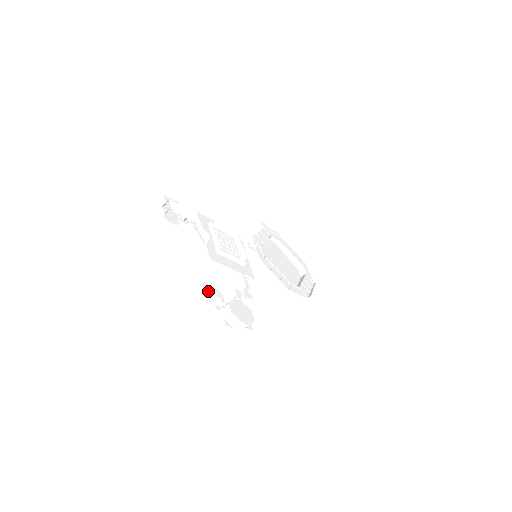
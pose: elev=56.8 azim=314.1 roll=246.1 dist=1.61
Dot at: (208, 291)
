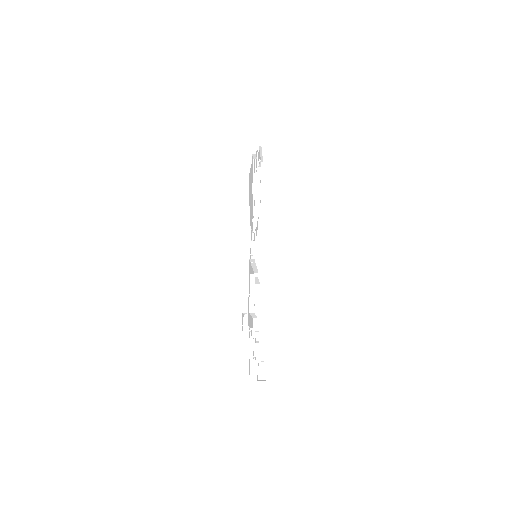
Dot at: (242, 330)
